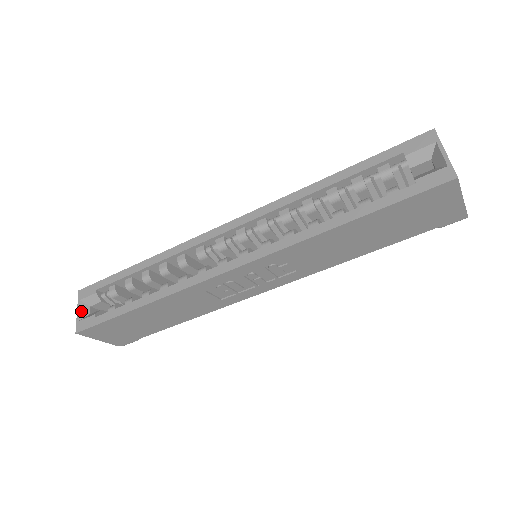
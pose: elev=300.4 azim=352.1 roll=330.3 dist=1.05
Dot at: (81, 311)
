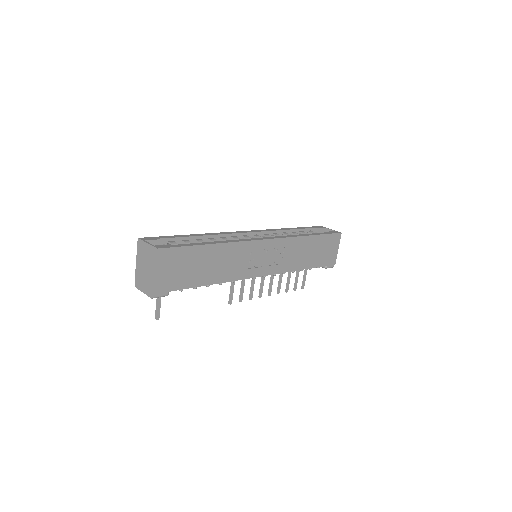
Dot at: (151, 244)
